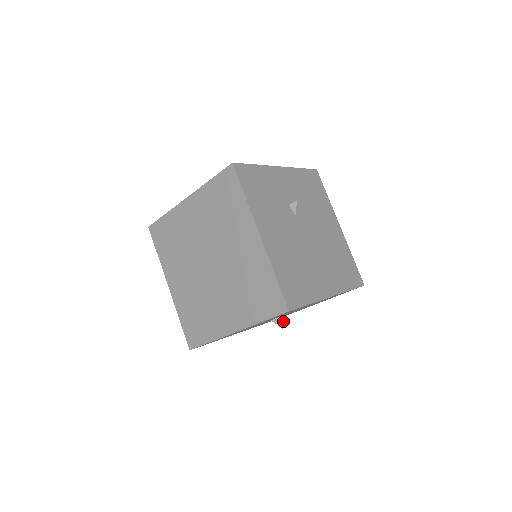
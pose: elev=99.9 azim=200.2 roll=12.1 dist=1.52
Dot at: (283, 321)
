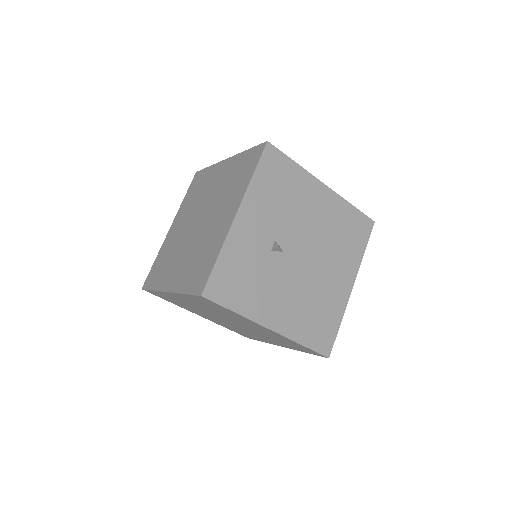
Dot at: occluded
